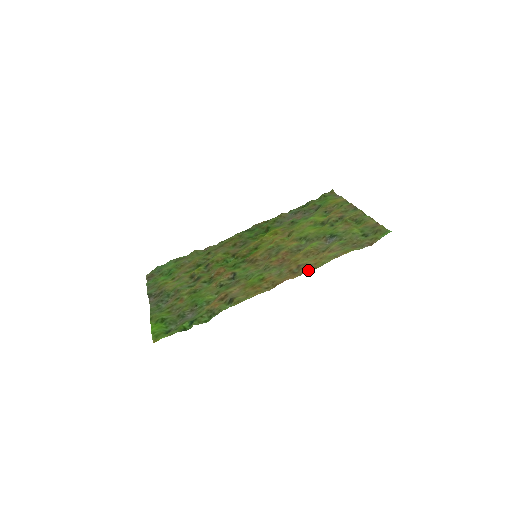
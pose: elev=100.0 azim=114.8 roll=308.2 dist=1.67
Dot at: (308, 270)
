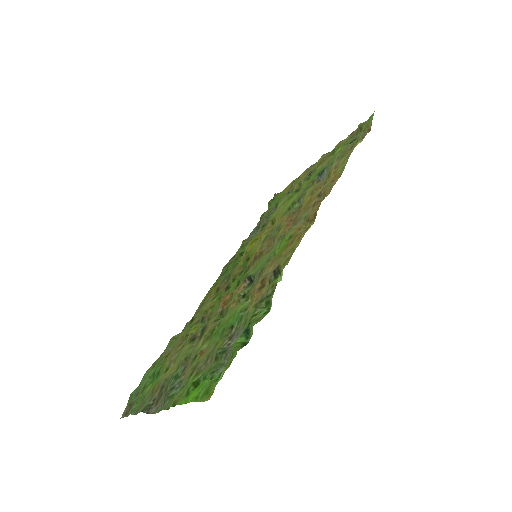
Dot at: (334, 183)
